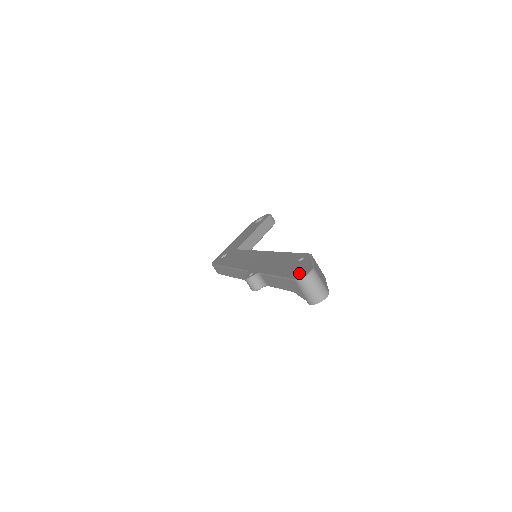
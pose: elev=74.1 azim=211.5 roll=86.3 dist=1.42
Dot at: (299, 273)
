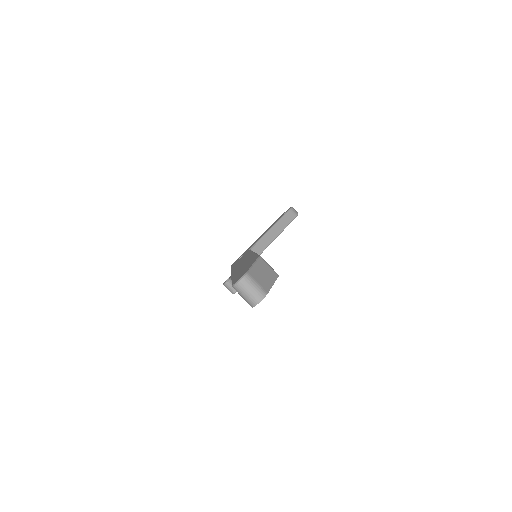
Dot at: (238, 278)
